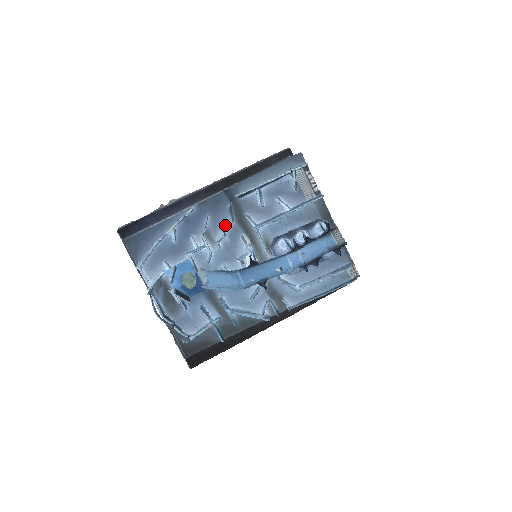
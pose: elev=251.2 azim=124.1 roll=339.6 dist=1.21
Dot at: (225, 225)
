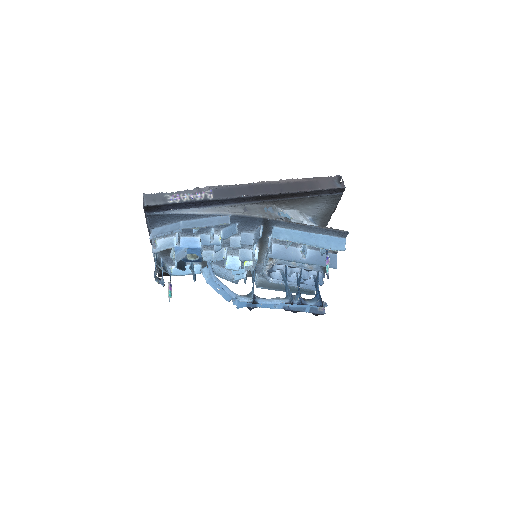
Dot at: occluded
